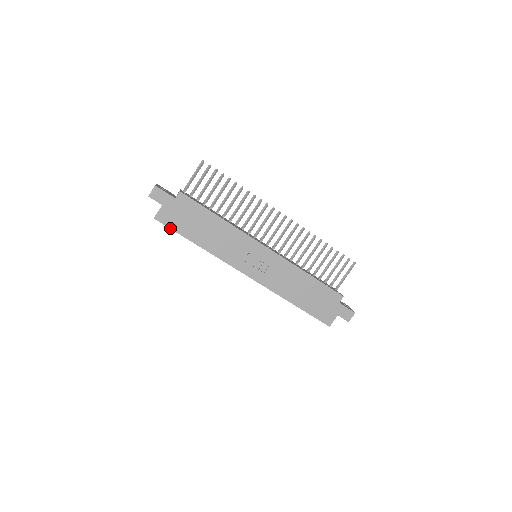
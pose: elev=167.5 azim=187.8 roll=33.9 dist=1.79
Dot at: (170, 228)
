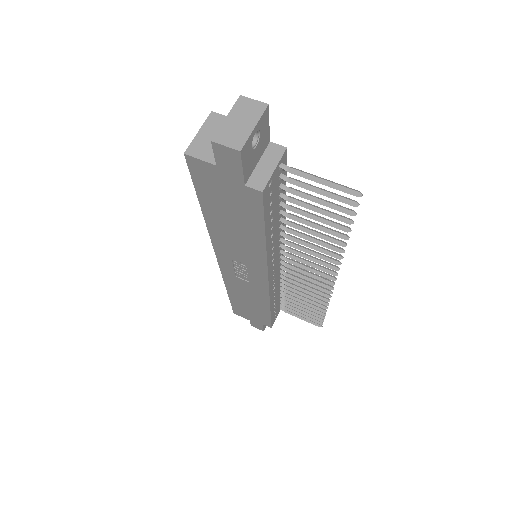
Dot at: (193, 179)
